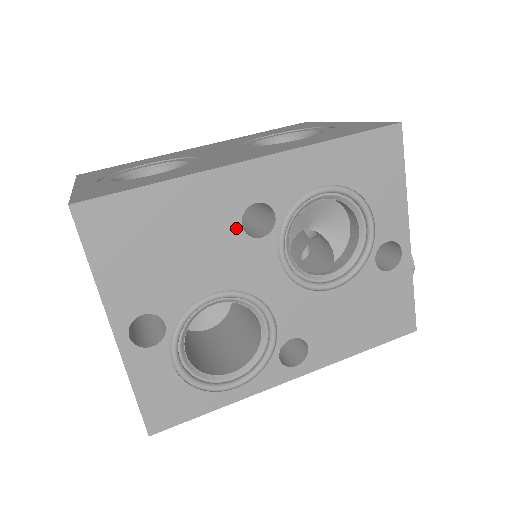
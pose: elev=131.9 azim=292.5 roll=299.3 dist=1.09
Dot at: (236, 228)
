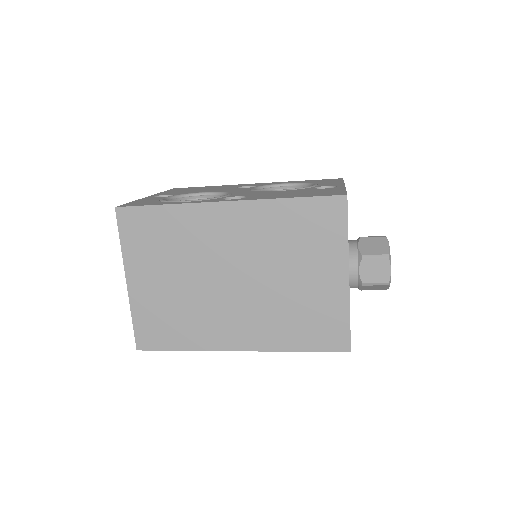
Dot at: occluded
